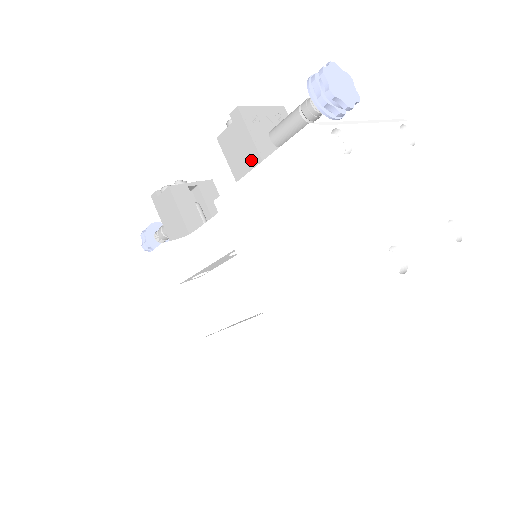
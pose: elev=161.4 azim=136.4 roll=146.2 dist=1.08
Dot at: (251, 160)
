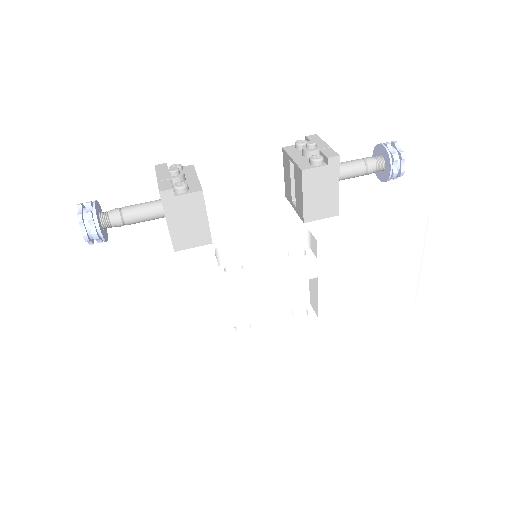
Dot at: (329, 200)
